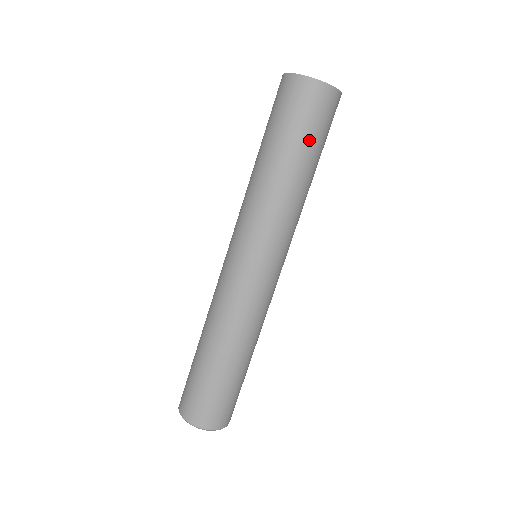
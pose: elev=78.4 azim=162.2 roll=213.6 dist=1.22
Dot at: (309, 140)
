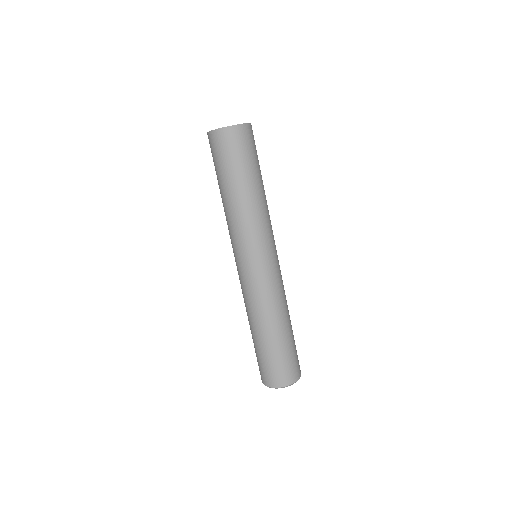
Dot at: (225, 170)
